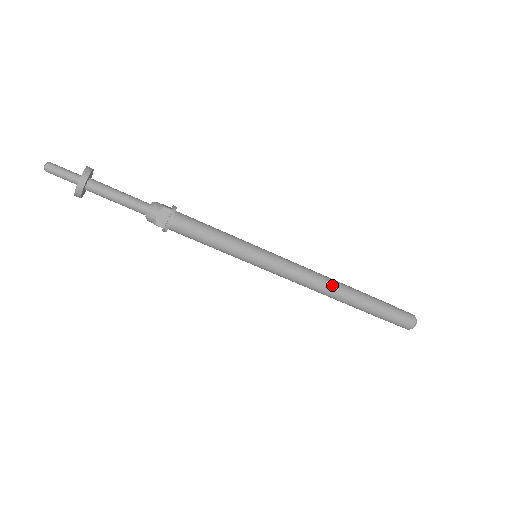
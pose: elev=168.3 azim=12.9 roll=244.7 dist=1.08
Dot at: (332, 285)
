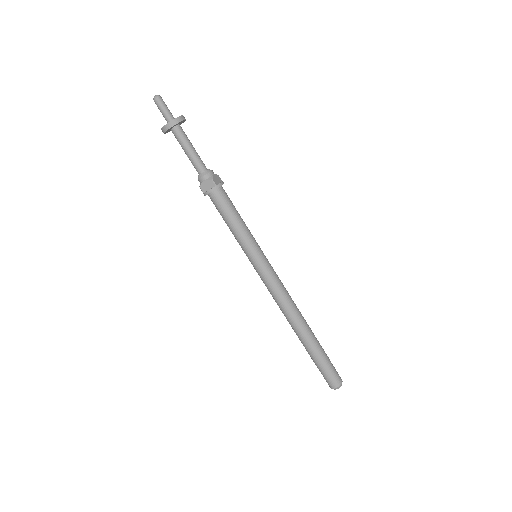
Dot at: occluded
